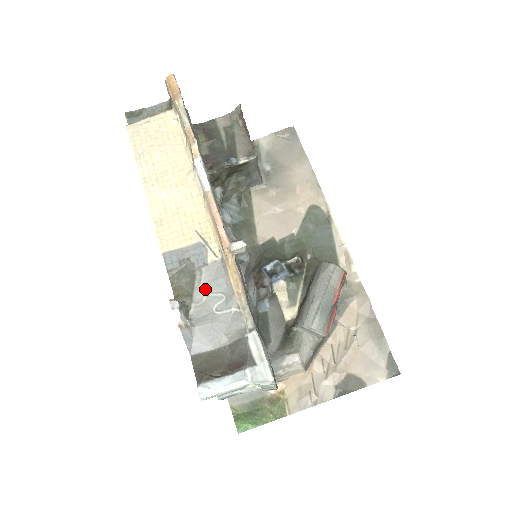
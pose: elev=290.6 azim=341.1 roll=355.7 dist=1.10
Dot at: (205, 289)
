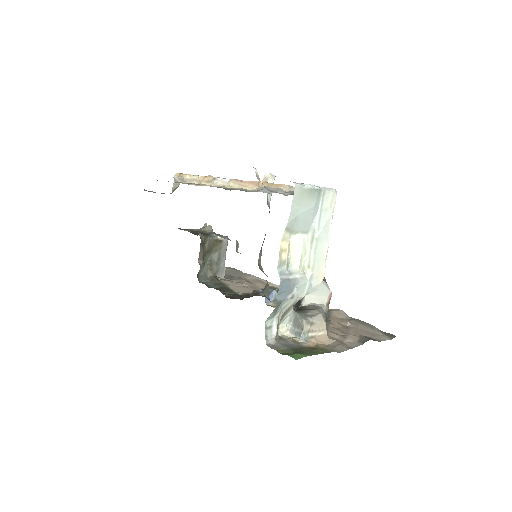
Dot at: occluded
